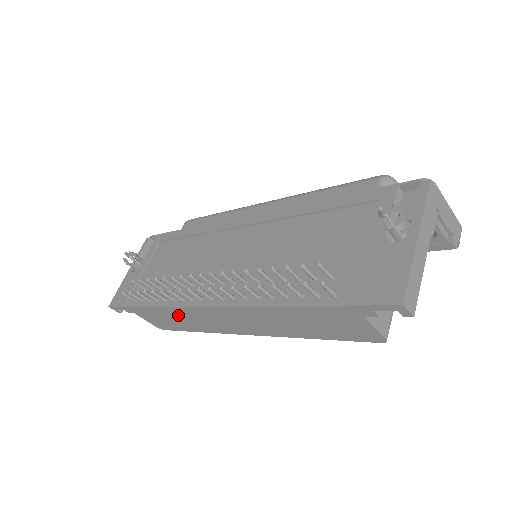
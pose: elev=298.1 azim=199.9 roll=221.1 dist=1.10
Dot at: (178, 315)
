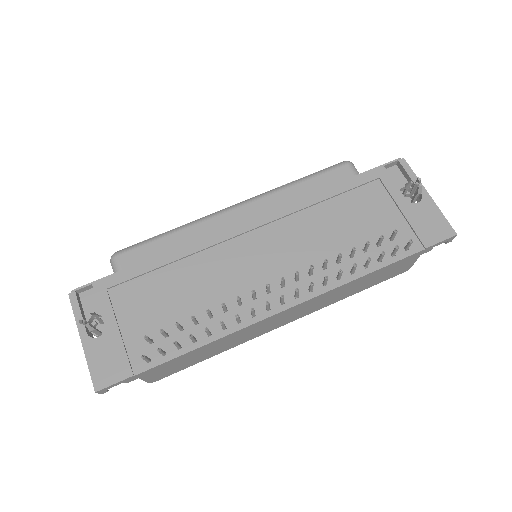
Dot at: (221, 343)
